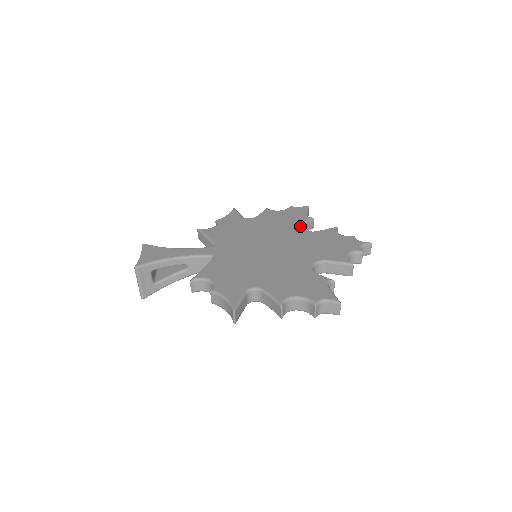
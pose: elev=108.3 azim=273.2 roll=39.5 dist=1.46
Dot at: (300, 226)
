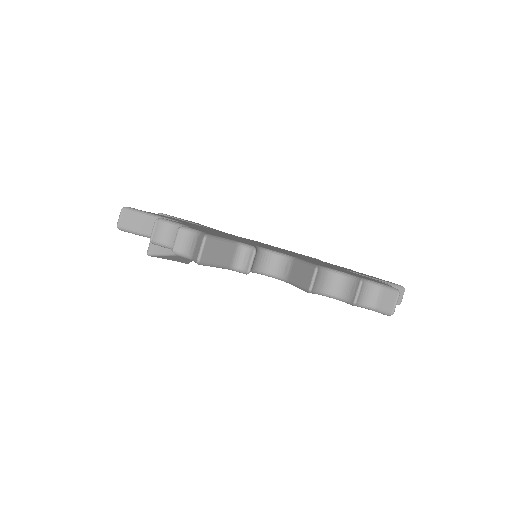
Dot at: (347, 270)
